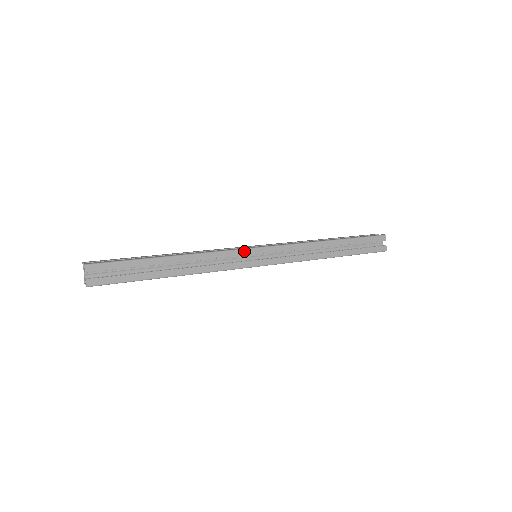
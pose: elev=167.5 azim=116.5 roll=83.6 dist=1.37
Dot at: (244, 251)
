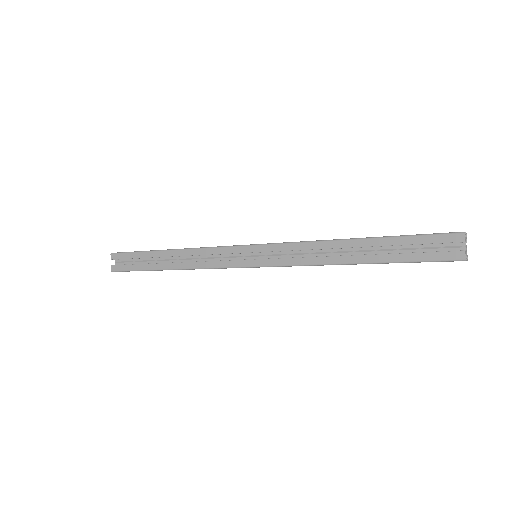
Dot at: (233, 248)
